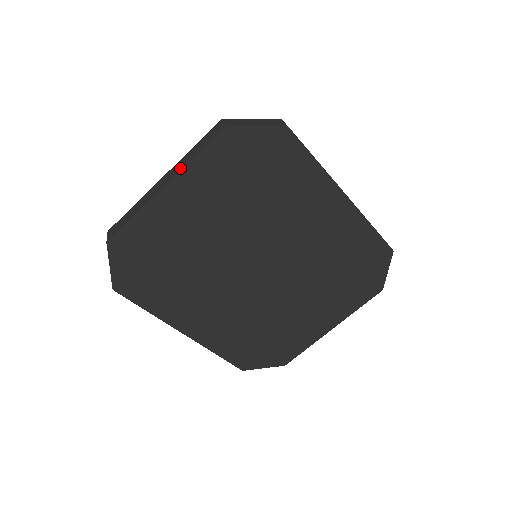
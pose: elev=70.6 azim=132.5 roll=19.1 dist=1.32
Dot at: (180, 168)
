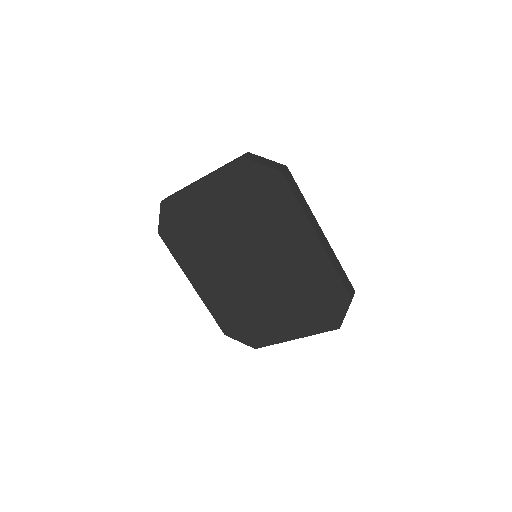
Dot at: (211, 173)
